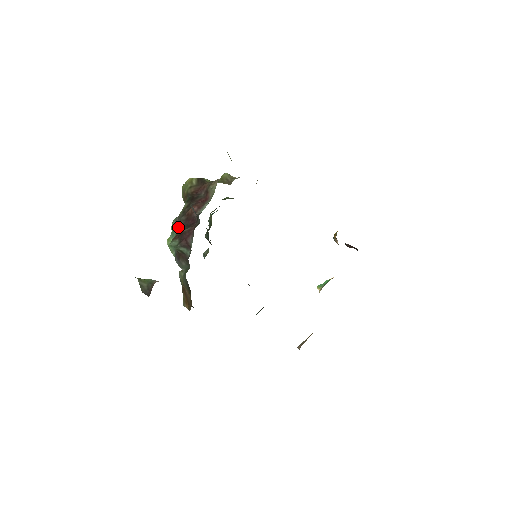
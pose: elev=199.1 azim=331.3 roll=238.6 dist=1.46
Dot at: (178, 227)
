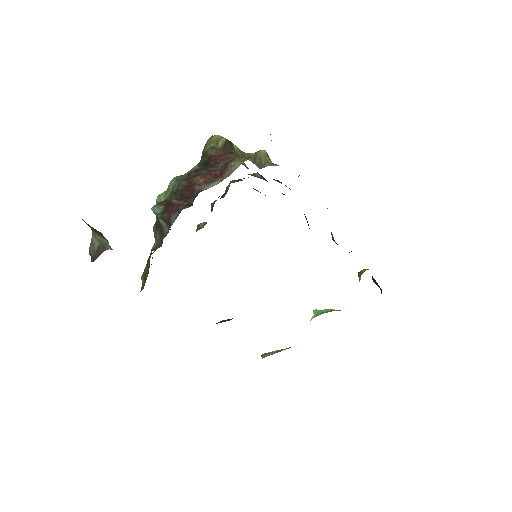
Dot at: (174, 189)
